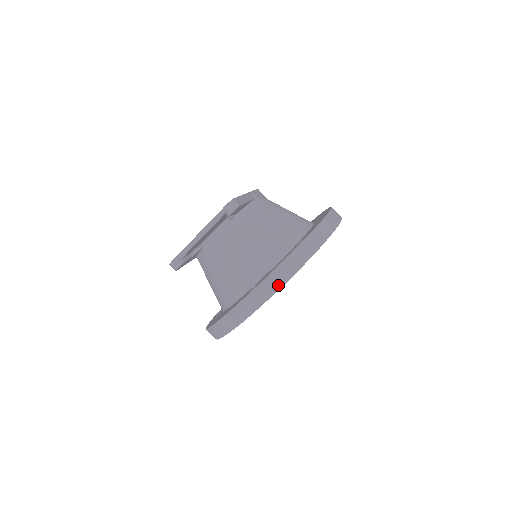
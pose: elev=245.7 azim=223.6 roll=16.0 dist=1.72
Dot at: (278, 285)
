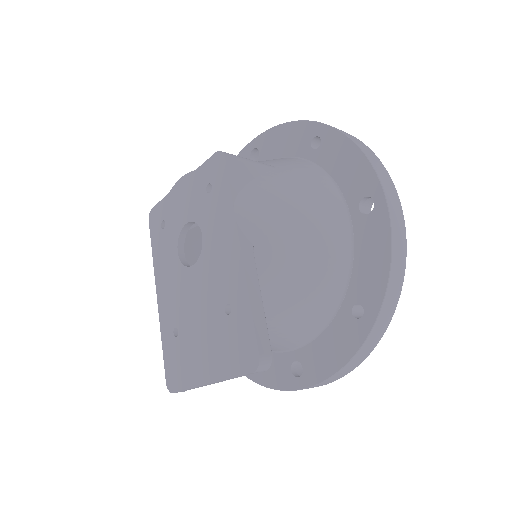
Dot at: (339, 378)
